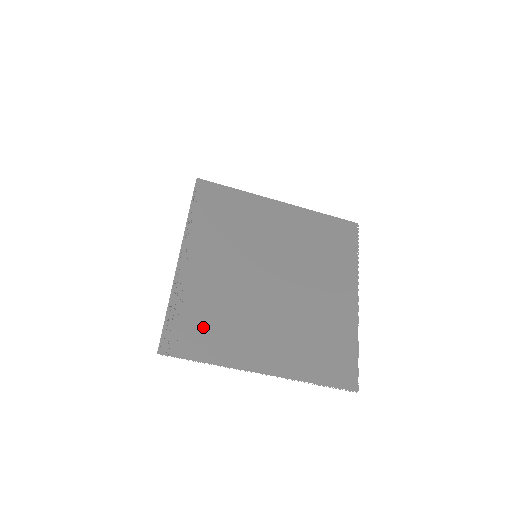
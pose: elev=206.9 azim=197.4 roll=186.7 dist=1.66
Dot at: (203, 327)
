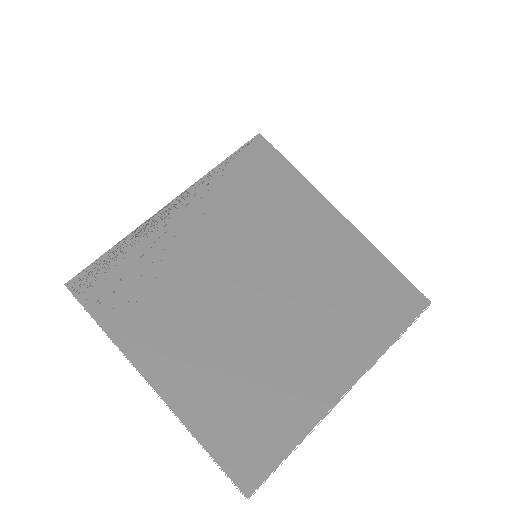
Dot at: (131, 291)
